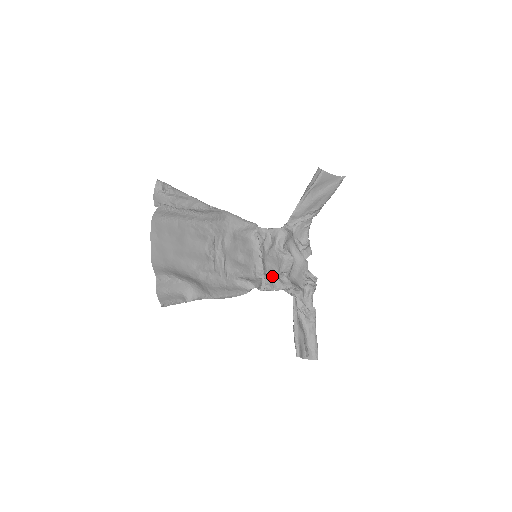
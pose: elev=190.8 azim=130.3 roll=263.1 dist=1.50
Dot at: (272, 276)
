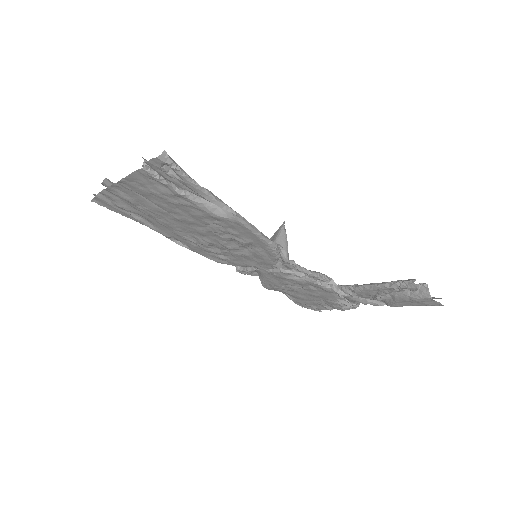
Dot at: (293, 273)
